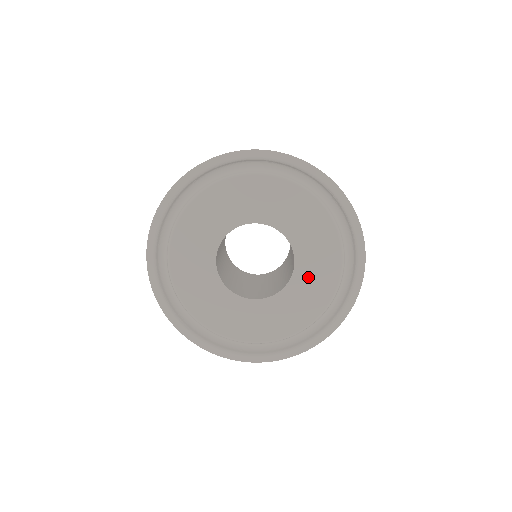
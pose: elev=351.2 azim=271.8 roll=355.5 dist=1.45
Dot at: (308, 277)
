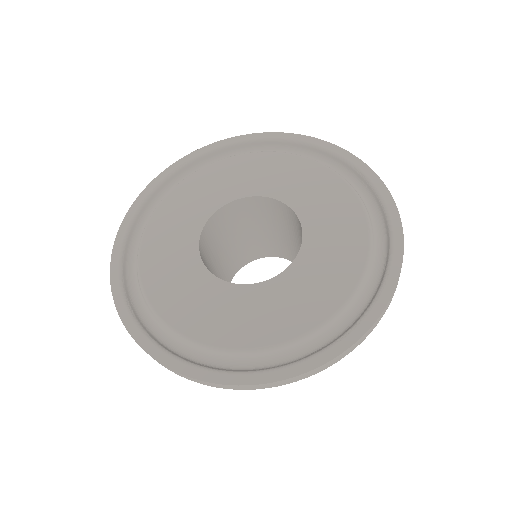
Dot at: (319, 261)
